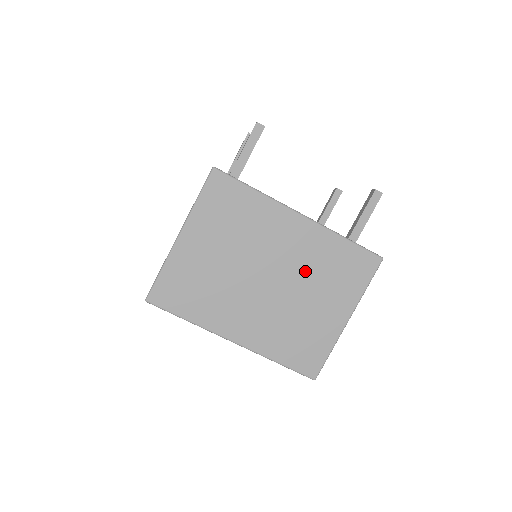
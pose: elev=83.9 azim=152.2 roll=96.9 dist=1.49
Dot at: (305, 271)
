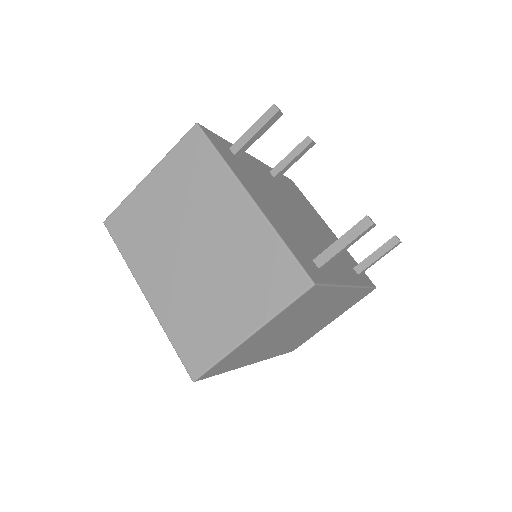
Dot at: (230, 258)
